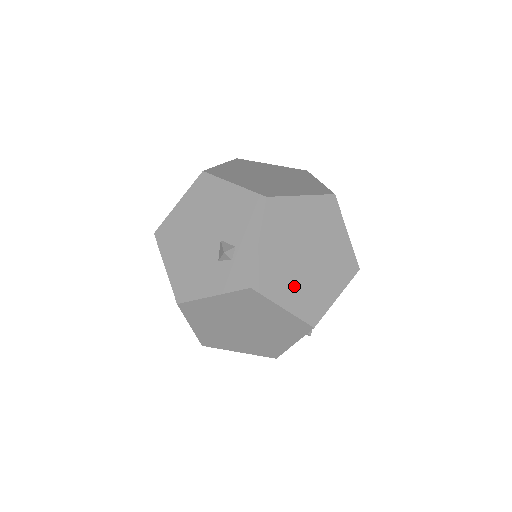
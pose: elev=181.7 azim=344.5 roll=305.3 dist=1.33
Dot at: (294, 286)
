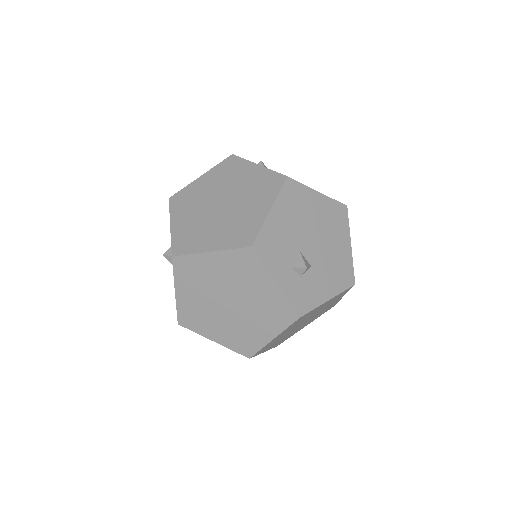
Dot at: (215, 231)
